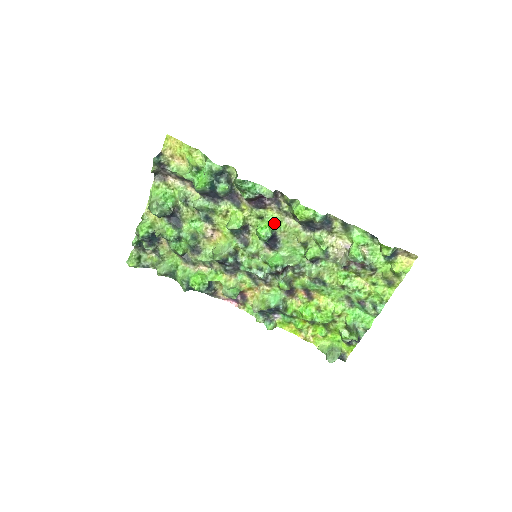
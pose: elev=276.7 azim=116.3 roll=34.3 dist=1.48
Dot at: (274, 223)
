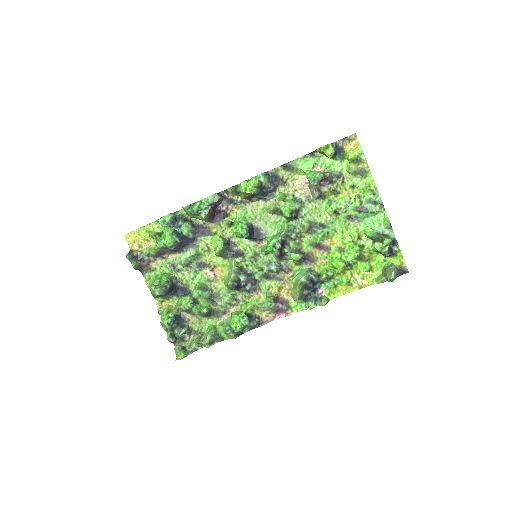
Dot at: (243, 218)
